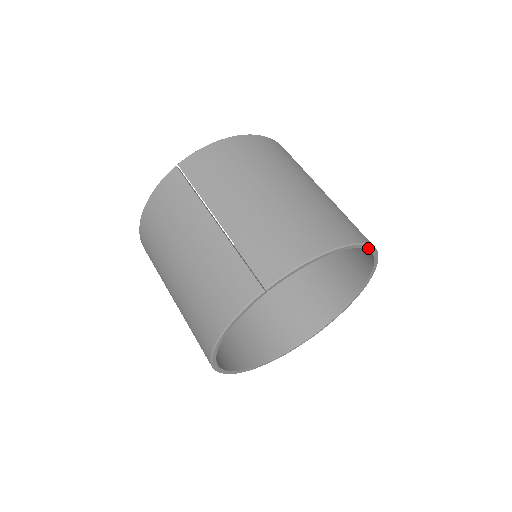
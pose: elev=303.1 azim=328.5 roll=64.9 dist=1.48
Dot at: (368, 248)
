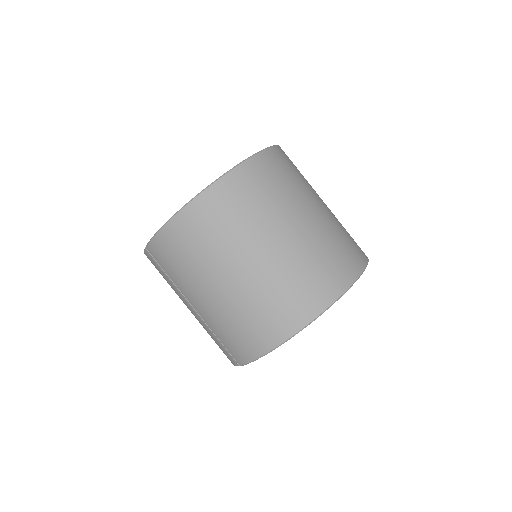
Dot at: occluded
